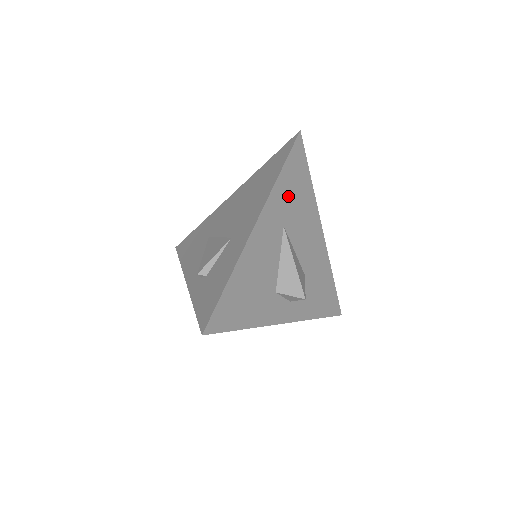
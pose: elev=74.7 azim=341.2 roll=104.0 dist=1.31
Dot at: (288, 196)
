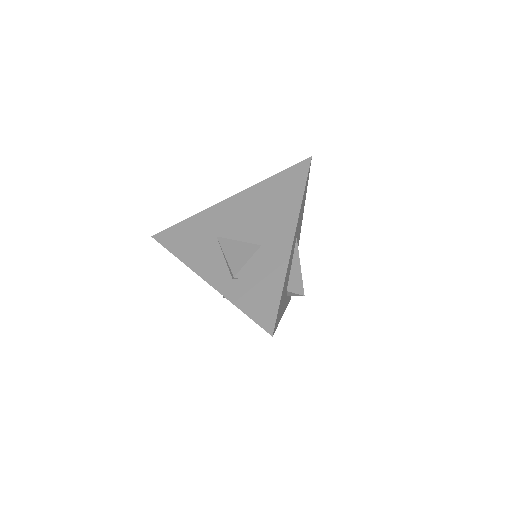
Dot at: (301, 212)
